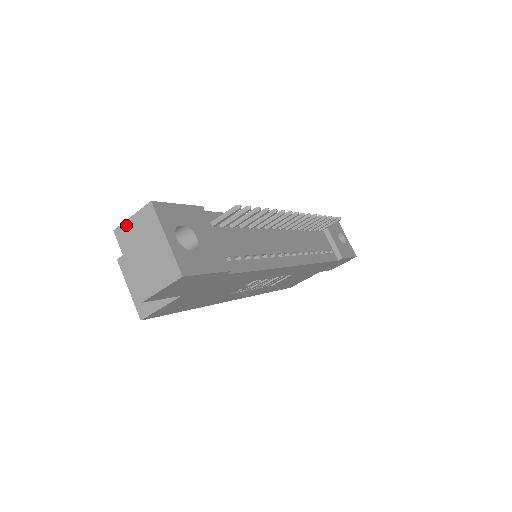
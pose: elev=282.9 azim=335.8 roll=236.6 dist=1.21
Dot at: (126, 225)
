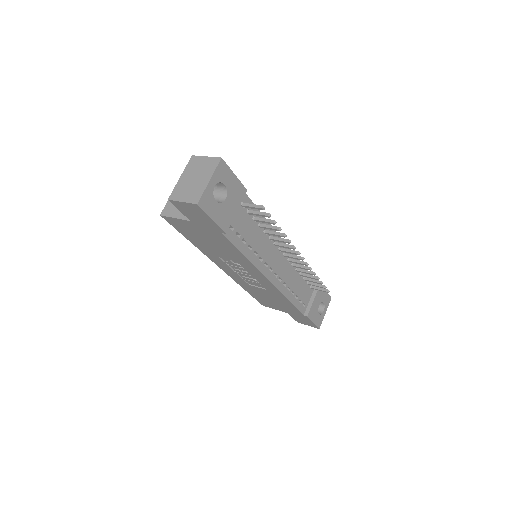
Dot at: (200, 158)
